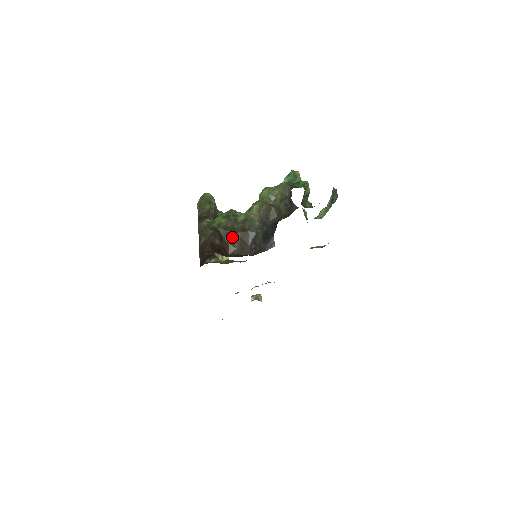
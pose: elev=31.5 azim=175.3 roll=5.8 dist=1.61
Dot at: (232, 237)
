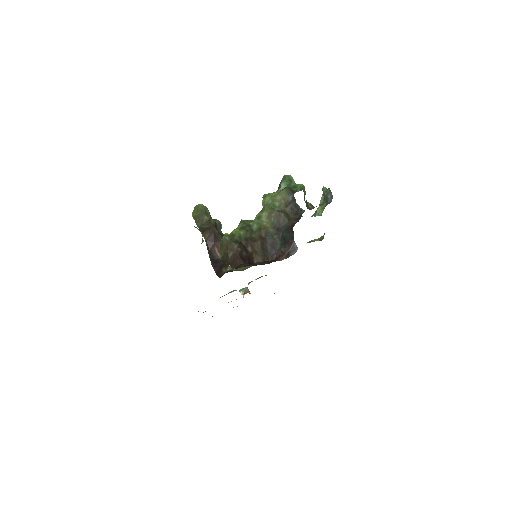
Dot at: (254, 247)
